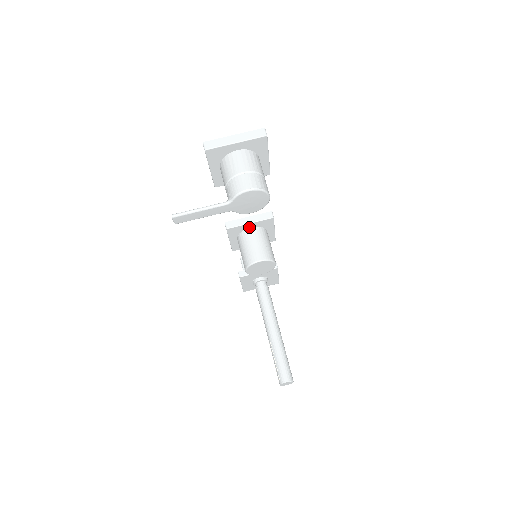
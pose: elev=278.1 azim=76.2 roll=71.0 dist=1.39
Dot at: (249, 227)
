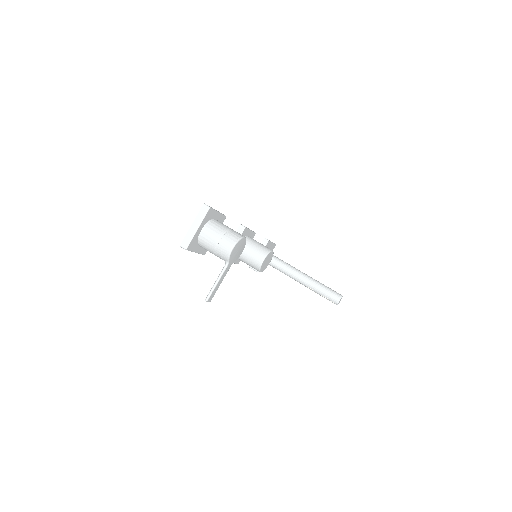
Dot at: occluded
